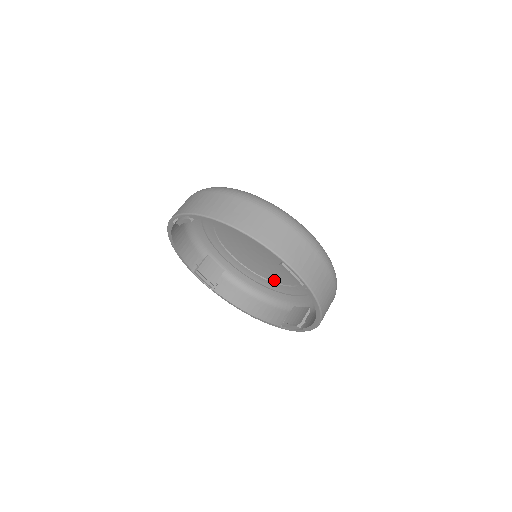
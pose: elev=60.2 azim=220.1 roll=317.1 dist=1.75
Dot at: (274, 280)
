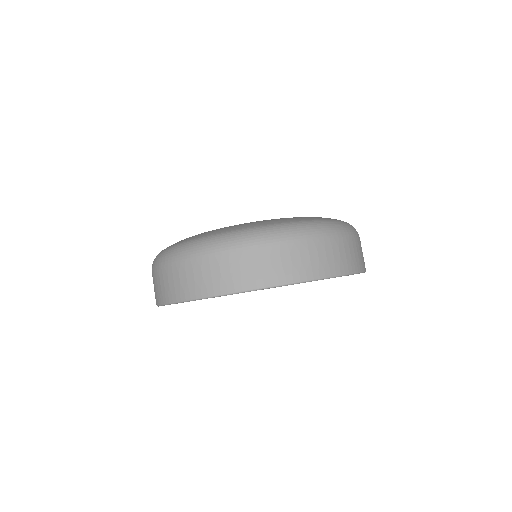
Dot at: occluded
